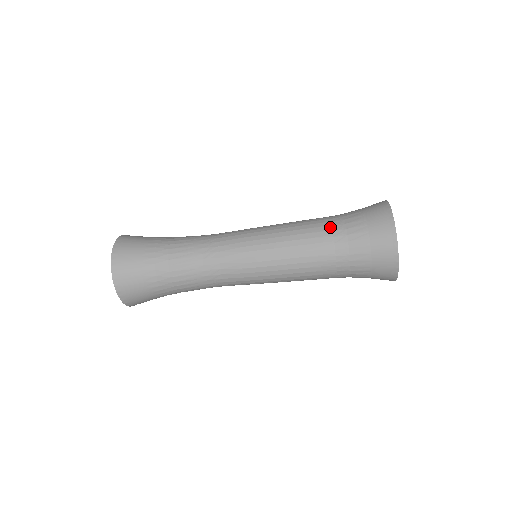
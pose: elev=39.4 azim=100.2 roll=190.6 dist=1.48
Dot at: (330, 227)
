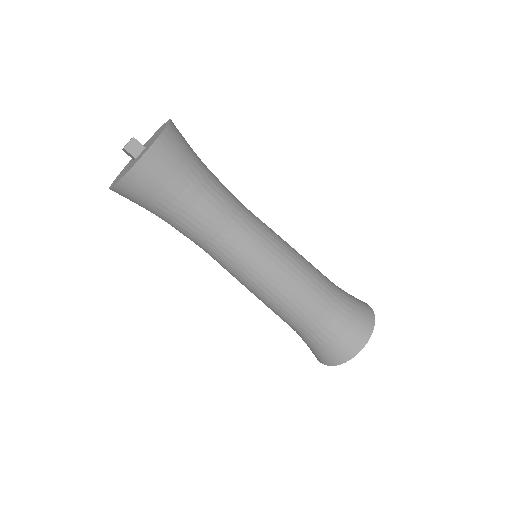
Dot at: (328, 305)
